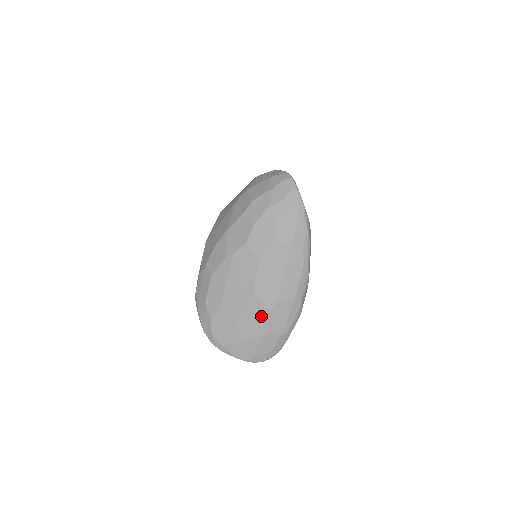
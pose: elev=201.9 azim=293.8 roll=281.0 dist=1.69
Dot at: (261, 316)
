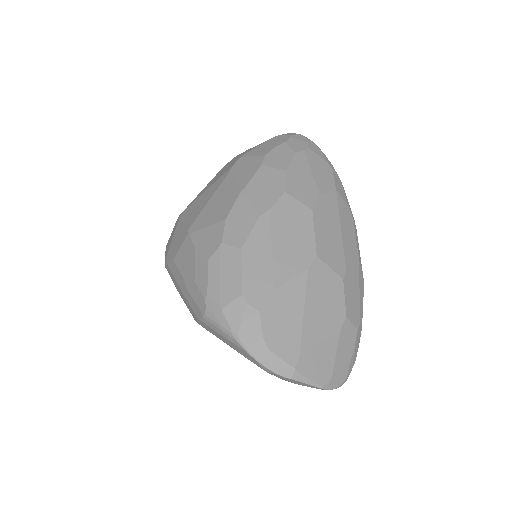
Dot at: (333, 294)
